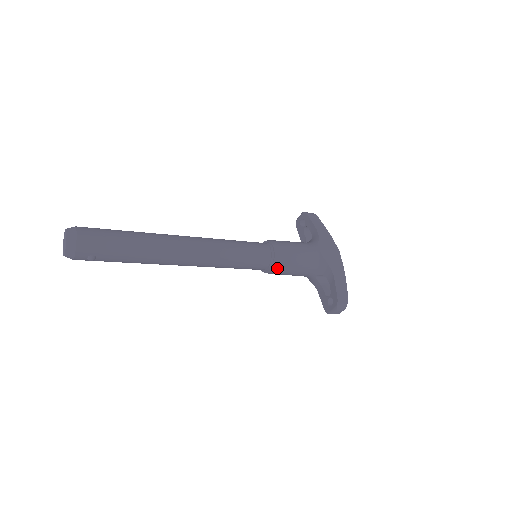
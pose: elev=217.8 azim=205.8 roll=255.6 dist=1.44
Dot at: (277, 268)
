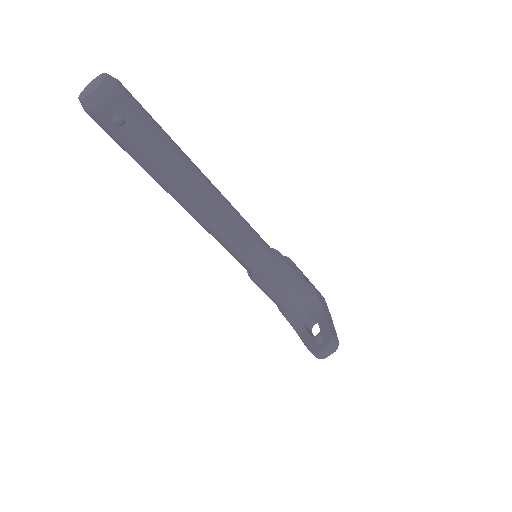
Dot at: (277, 276)
